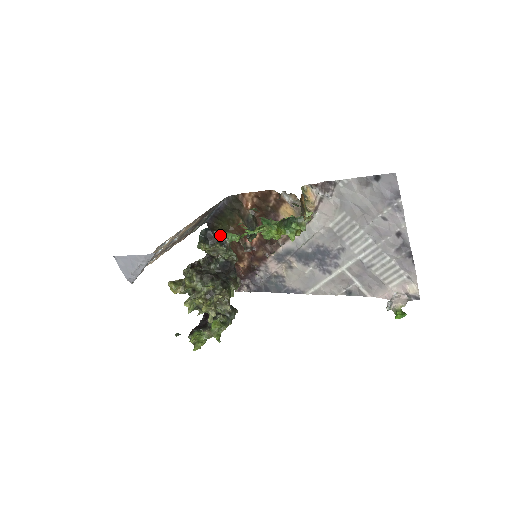
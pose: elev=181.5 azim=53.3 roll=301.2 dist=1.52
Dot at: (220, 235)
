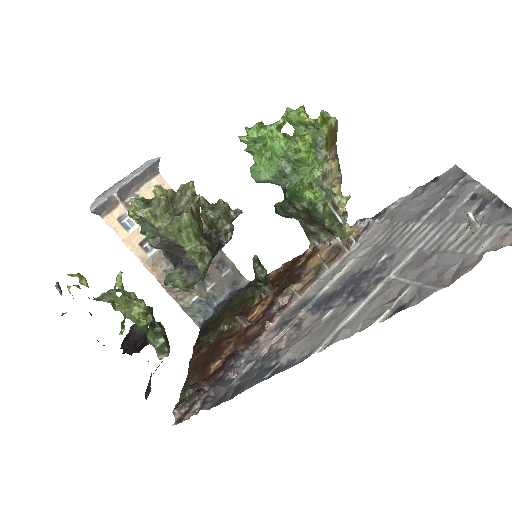
Dot at: occluded
